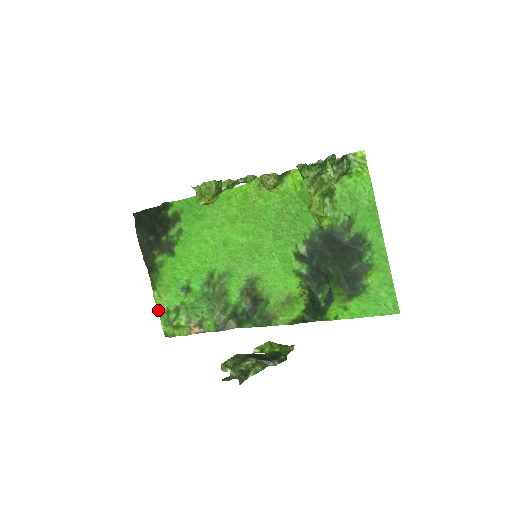
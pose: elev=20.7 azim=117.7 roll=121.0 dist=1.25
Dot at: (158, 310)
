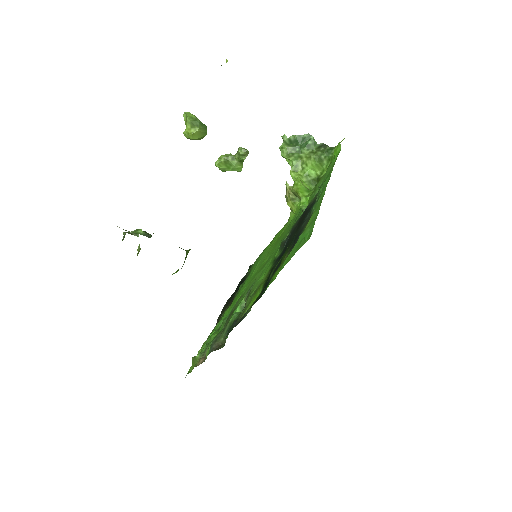
Dot at: occluded
